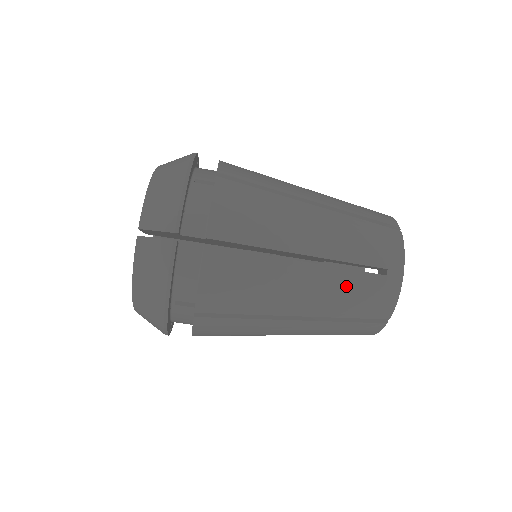
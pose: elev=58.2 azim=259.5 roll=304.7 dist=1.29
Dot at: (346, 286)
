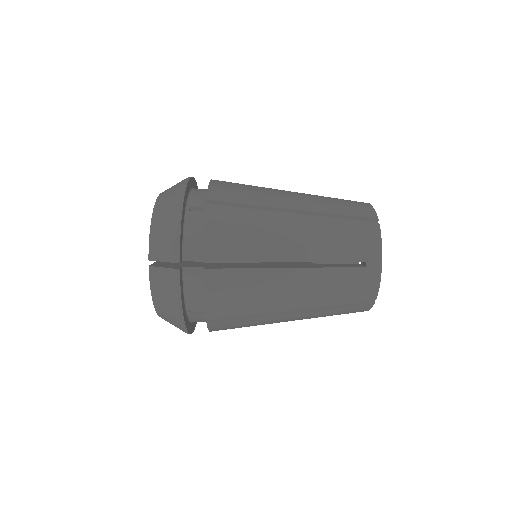
Dot at: (325, 198)
